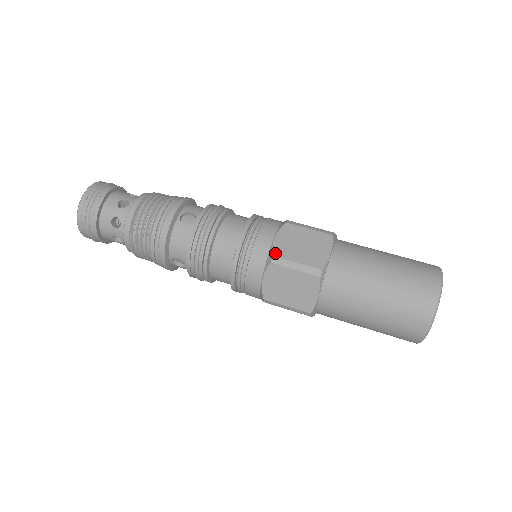
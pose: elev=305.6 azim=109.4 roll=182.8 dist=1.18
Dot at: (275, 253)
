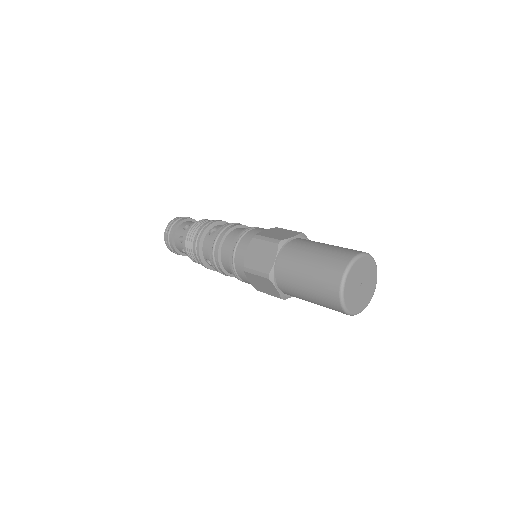
Dot at: occluded
